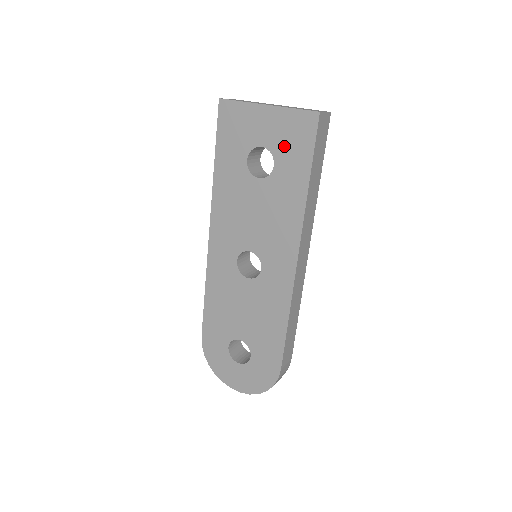
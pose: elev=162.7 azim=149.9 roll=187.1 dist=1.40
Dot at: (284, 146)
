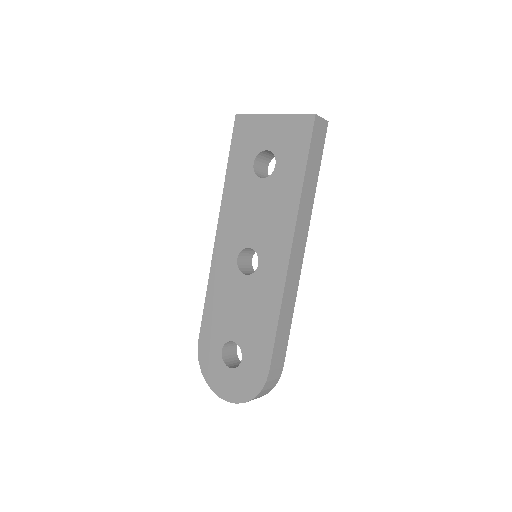
Dot at: (285, 147)
